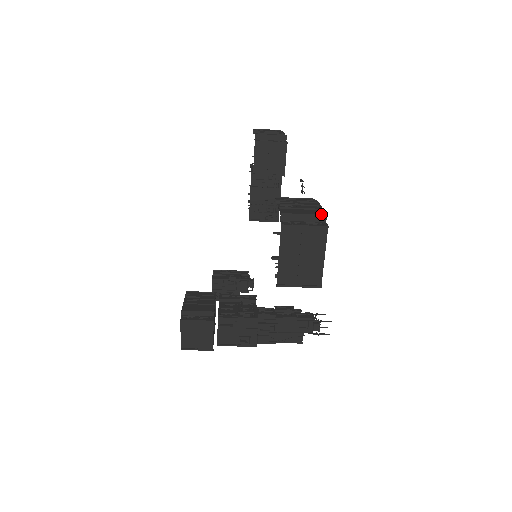
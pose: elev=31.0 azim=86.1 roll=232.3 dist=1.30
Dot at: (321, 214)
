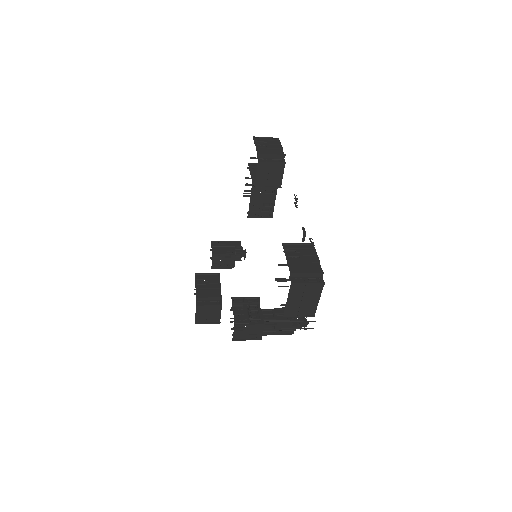
Dot at: (319, 272)
